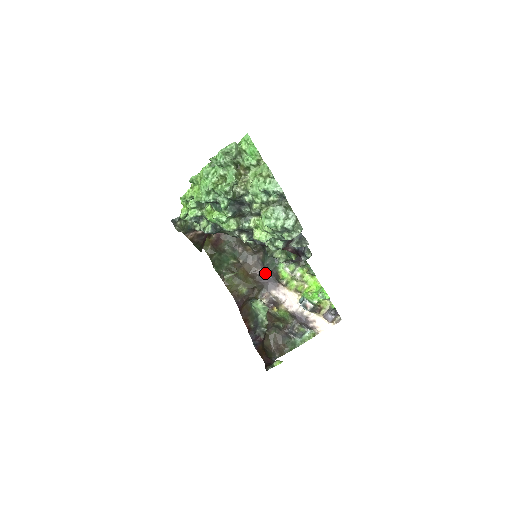
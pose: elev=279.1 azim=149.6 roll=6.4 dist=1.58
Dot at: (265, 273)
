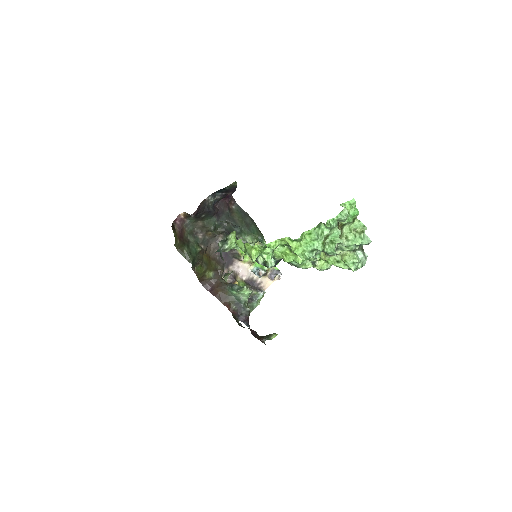
Dot at: (223, 253)
